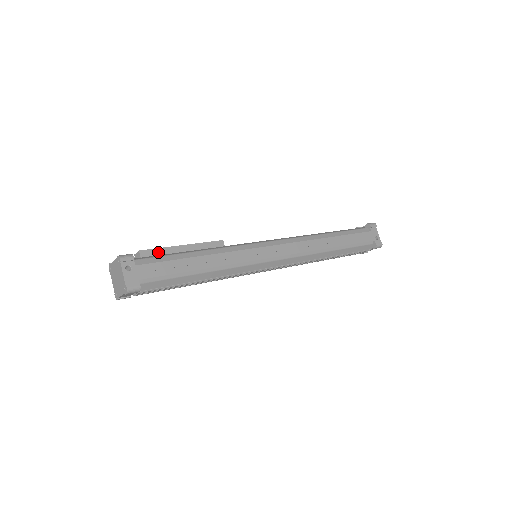
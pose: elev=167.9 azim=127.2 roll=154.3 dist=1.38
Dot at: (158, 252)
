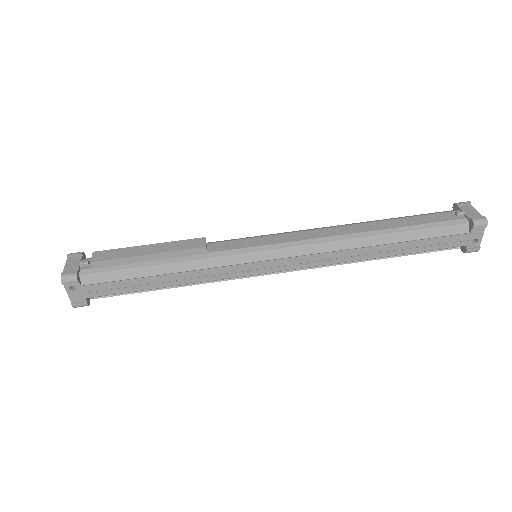
Dot at: (114, 263)
